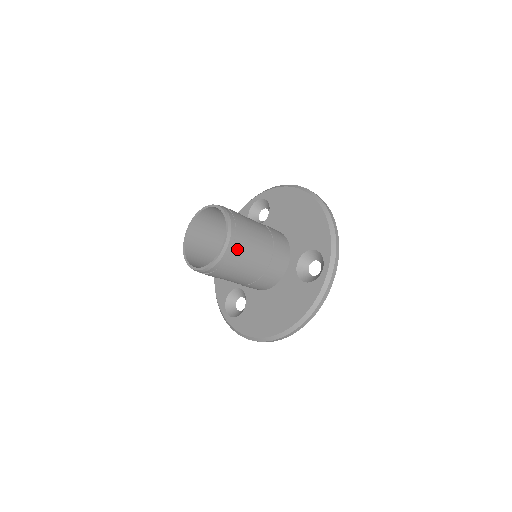
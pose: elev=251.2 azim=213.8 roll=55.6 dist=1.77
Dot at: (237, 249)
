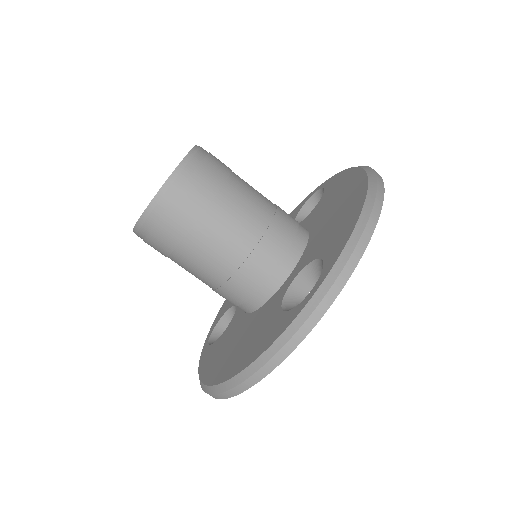
Dot at: (180, 208)
